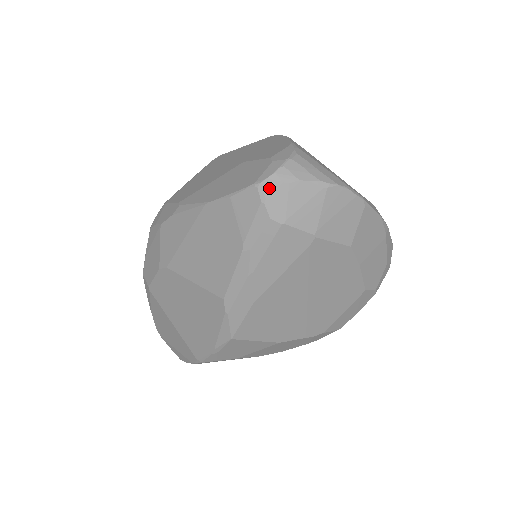
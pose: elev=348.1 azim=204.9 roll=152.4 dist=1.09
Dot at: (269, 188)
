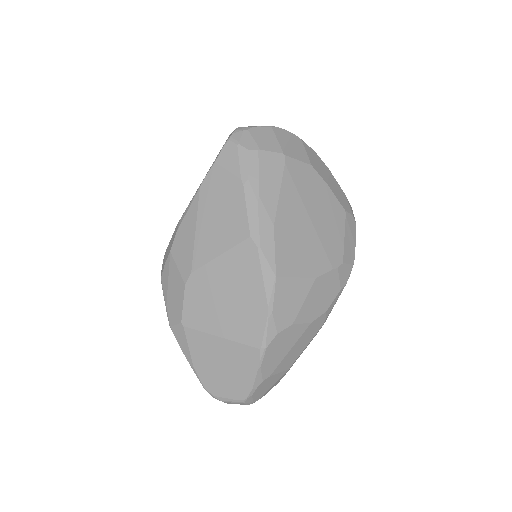
Dot at: (237, 137)
